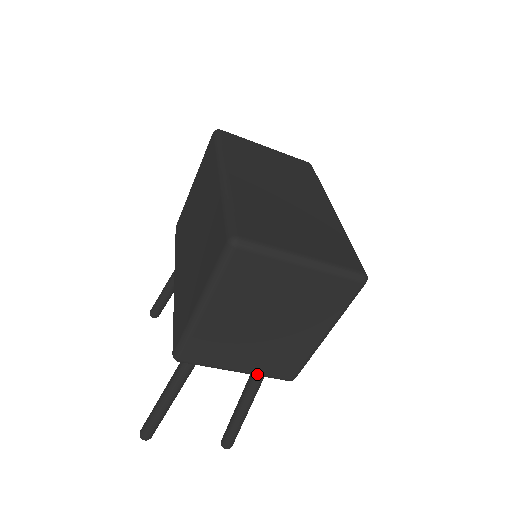
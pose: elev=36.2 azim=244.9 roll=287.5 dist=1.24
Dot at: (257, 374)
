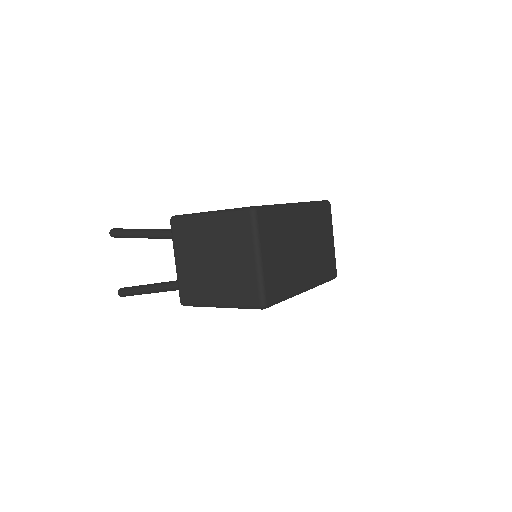
Dot at: (178, 276)
